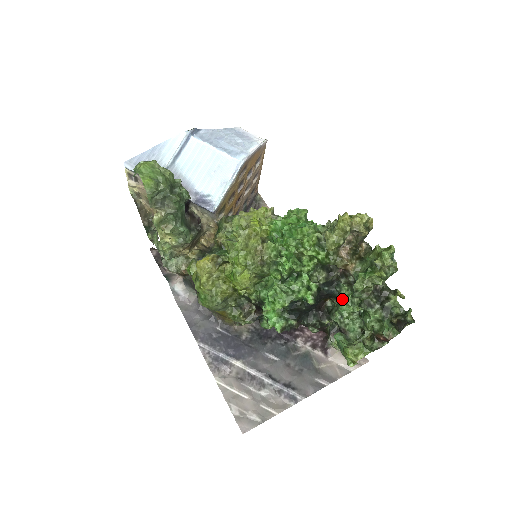
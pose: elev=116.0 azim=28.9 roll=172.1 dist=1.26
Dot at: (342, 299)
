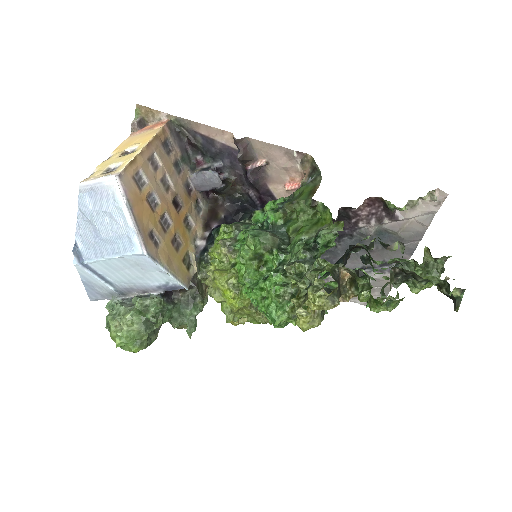
Dot at: occluded
